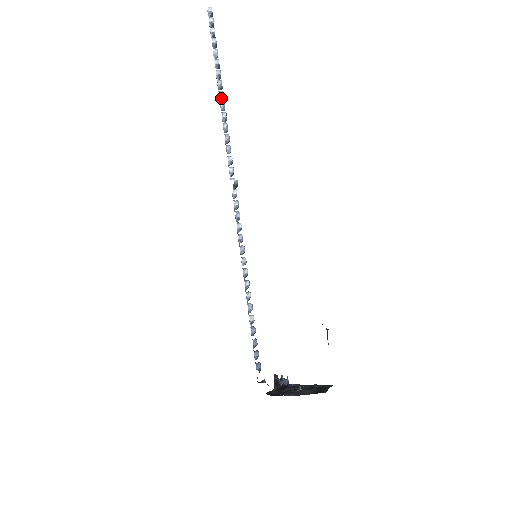
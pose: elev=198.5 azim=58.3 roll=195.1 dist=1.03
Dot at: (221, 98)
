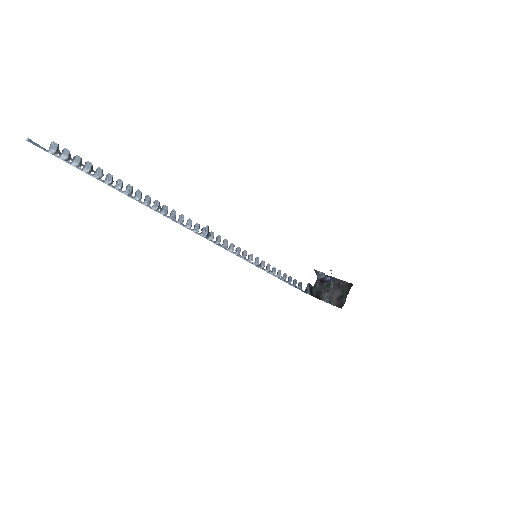
Dot at: (140, 199)
